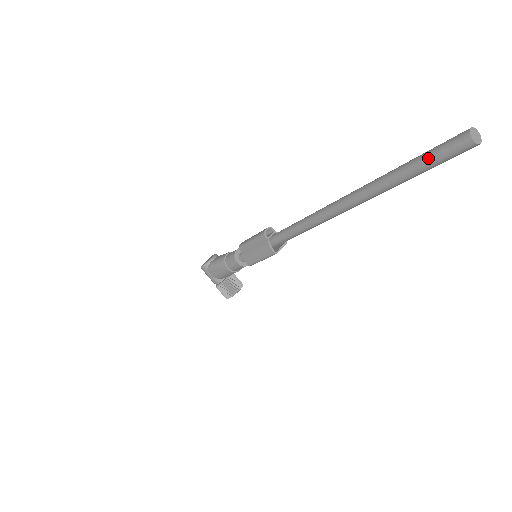
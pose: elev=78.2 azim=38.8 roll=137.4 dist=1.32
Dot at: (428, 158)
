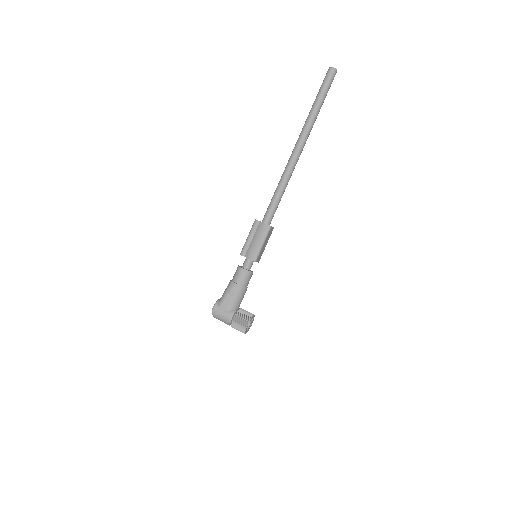
Dot at: (321, 89)
